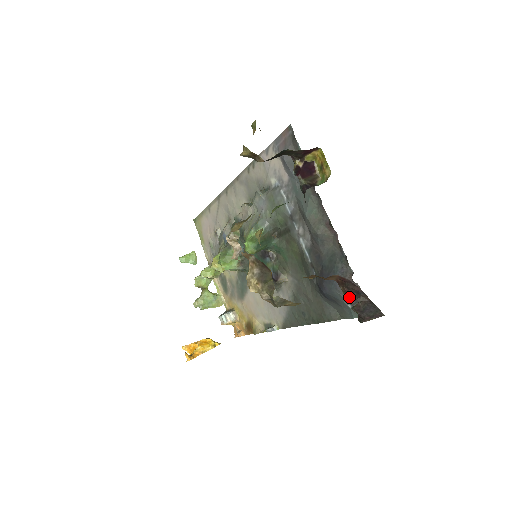
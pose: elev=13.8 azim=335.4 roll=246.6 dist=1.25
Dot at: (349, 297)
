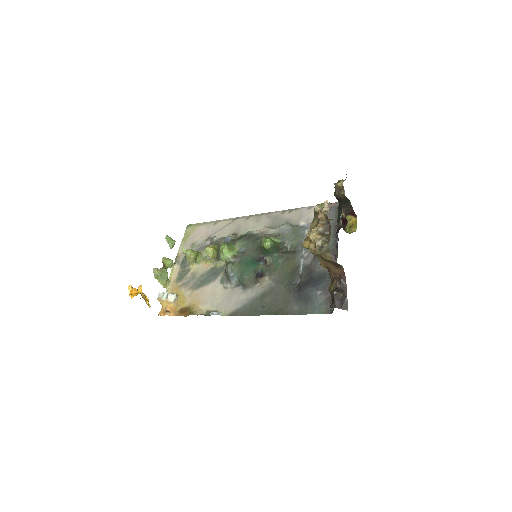
Dot at: (337, 288)
